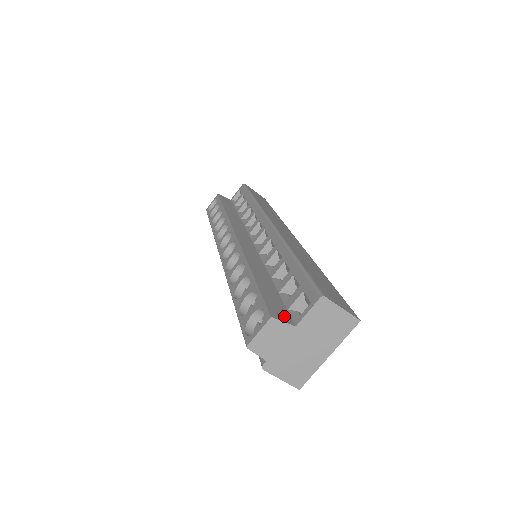
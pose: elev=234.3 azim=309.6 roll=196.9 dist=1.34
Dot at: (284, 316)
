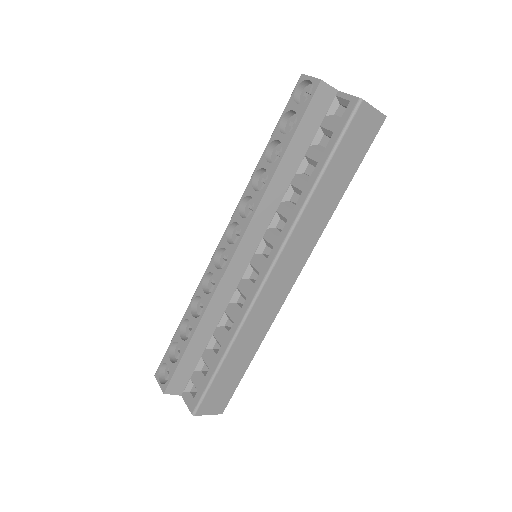
Dot at: (179, 388)
